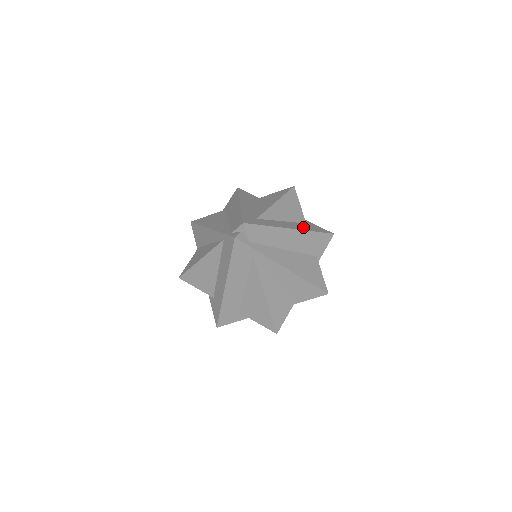
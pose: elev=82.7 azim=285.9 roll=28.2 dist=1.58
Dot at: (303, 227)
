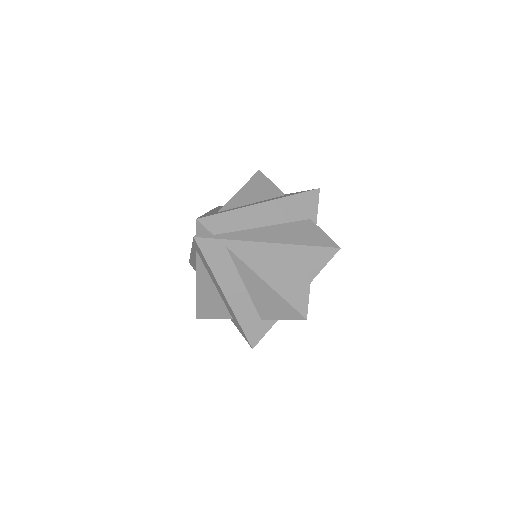
Dot at: occluded
